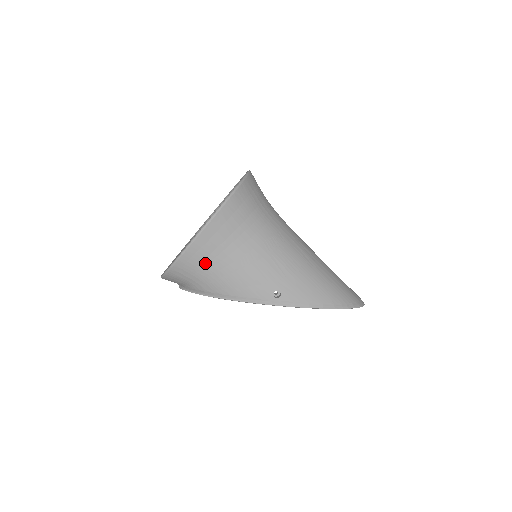
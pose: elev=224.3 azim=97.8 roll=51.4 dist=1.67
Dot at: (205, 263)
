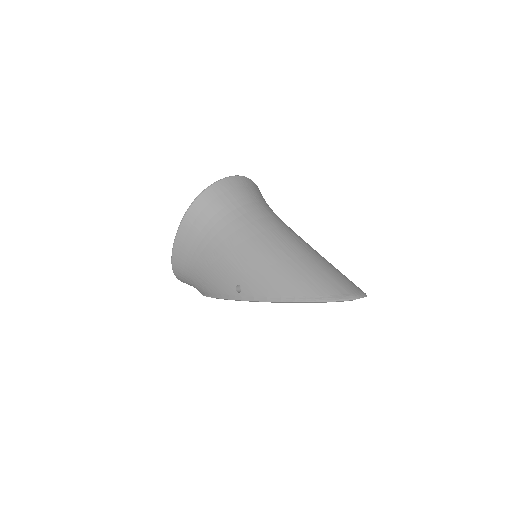
Dot at: (187, 265)
